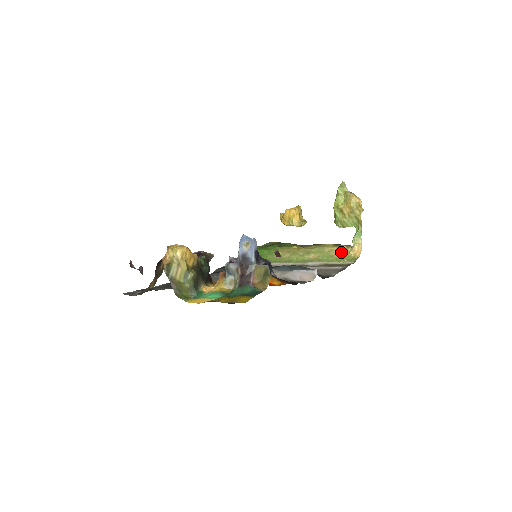
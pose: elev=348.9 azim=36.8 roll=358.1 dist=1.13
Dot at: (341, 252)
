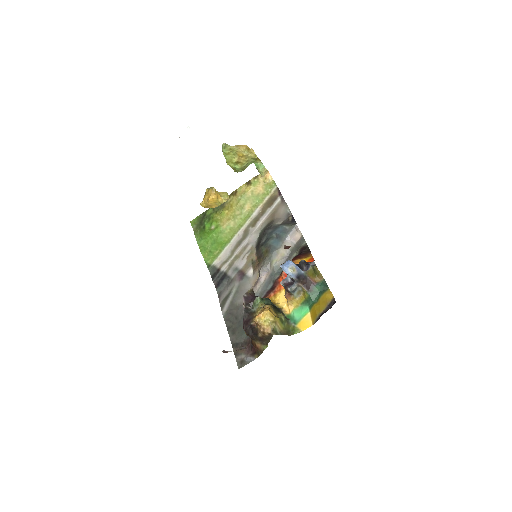
Dot at: (259, 187)
